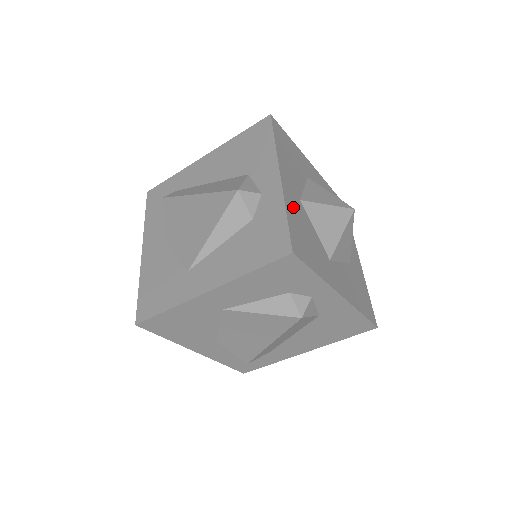
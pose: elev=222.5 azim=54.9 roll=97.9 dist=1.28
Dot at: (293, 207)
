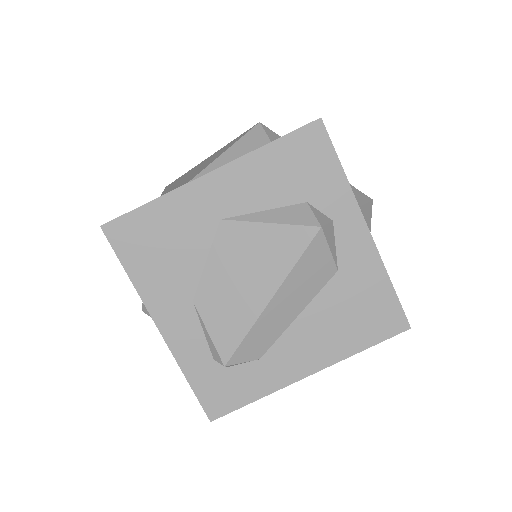
Dot at: occluded
